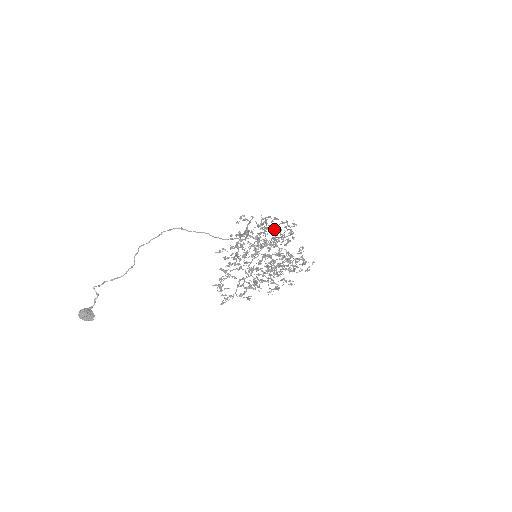
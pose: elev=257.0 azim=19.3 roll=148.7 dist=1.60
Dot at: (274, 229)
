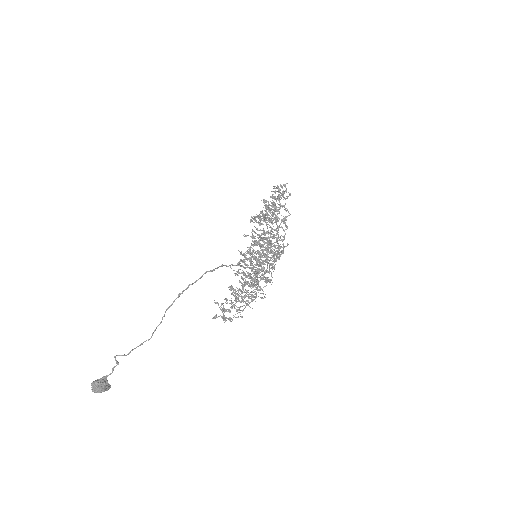
Dot at: occluded
